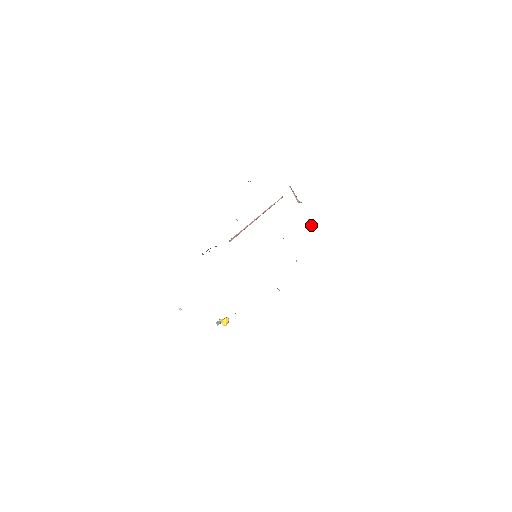
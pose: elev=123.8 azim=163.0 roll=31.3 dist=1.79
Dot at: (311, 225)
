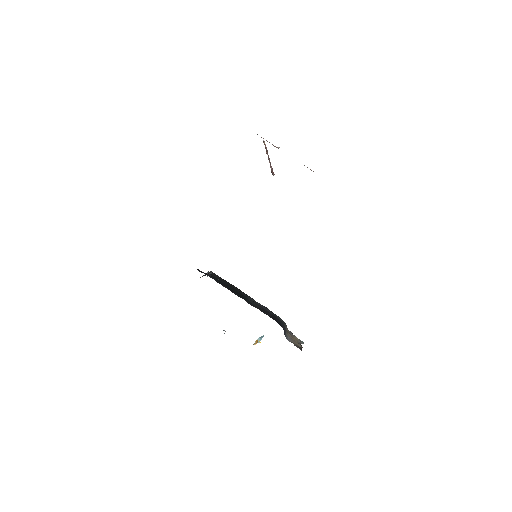
Dot at: occluded
